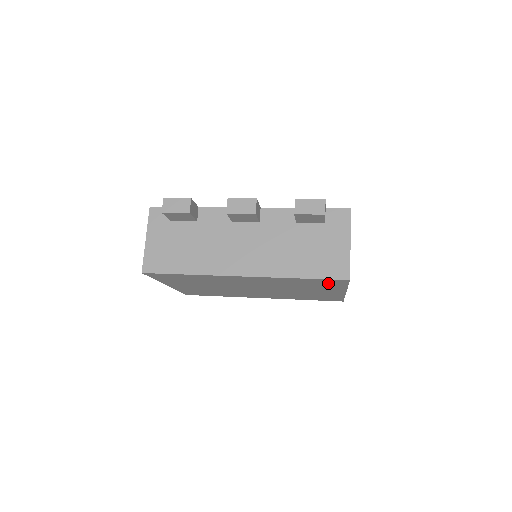
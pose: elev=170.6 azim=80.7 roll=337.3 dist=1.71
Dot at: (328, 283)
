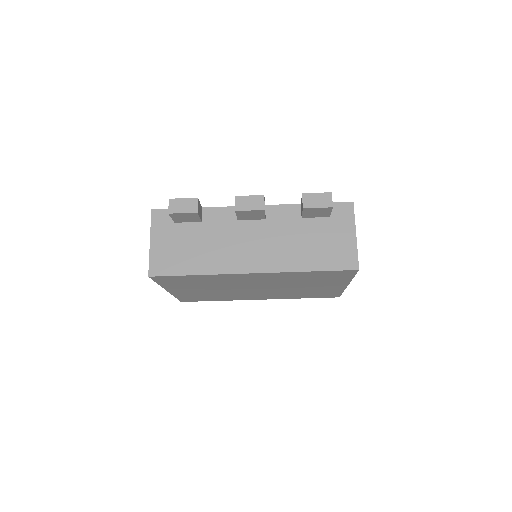
Dot at: (335, 275)
